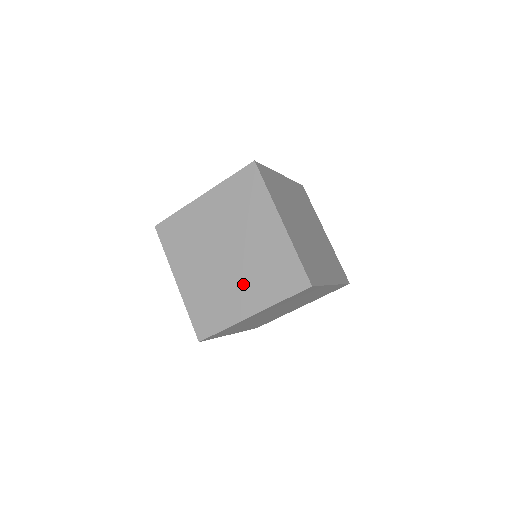
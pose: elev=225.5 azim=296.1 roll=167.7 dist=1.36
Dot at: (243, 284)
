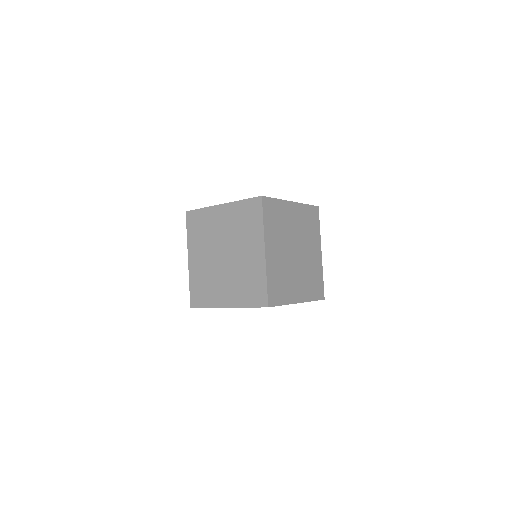
Dot at: (228, 283)
